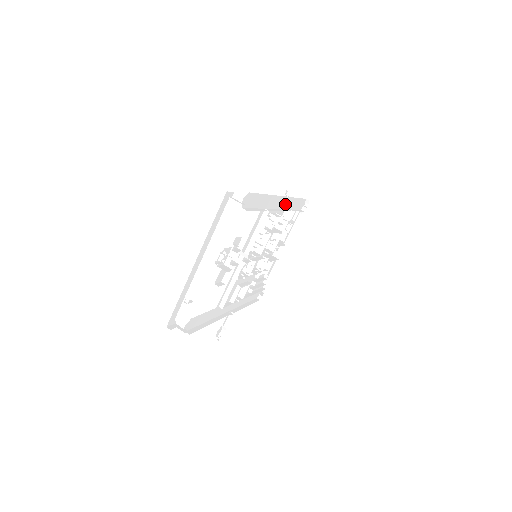
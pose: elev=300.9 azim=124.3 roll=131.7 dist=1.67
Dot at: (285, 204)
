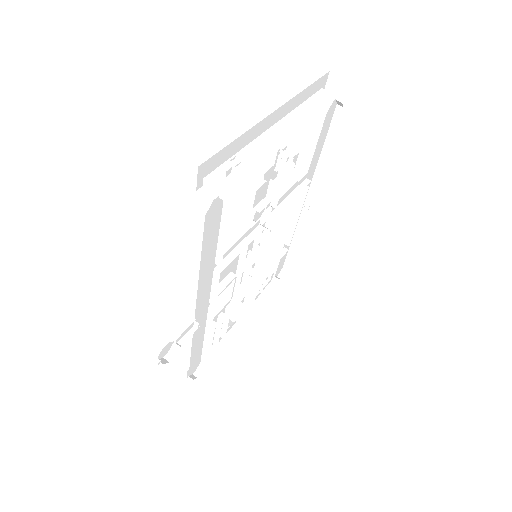
Dot at: occluded
